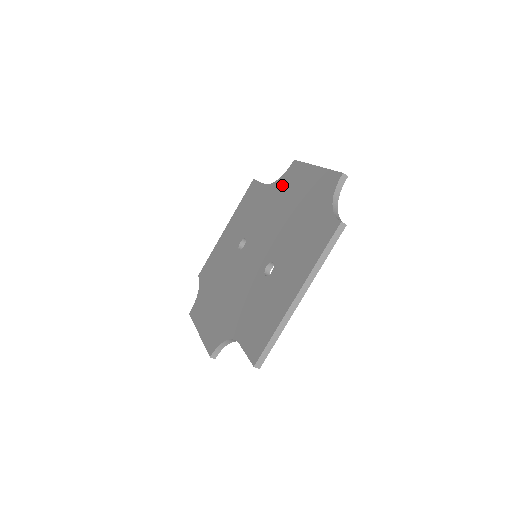
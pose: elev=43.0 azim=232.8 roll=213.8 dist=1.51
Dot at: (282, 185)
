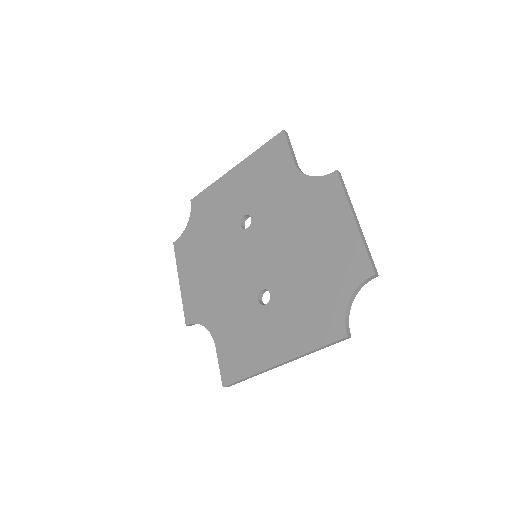
Dot at: (311, 194)
